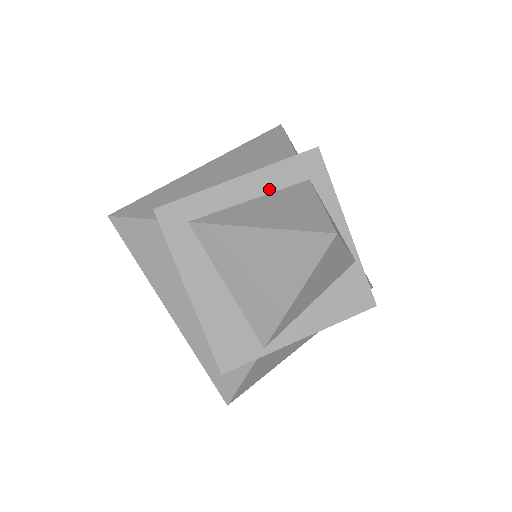
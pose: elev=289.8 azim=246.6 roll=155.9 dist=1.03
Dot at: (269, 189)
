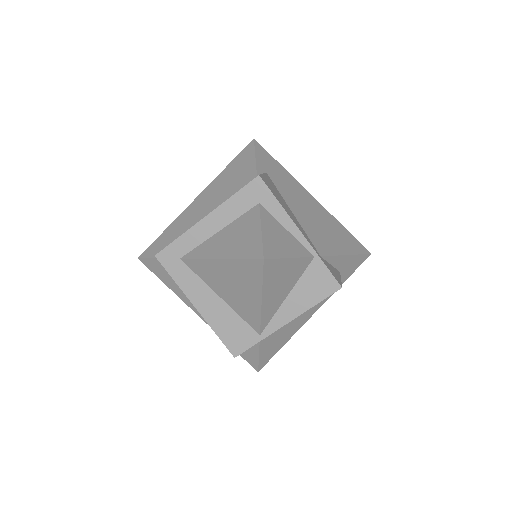
Dot at: (230, 219)
